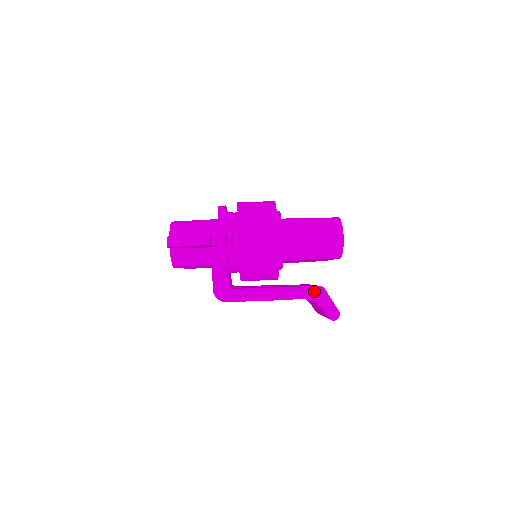
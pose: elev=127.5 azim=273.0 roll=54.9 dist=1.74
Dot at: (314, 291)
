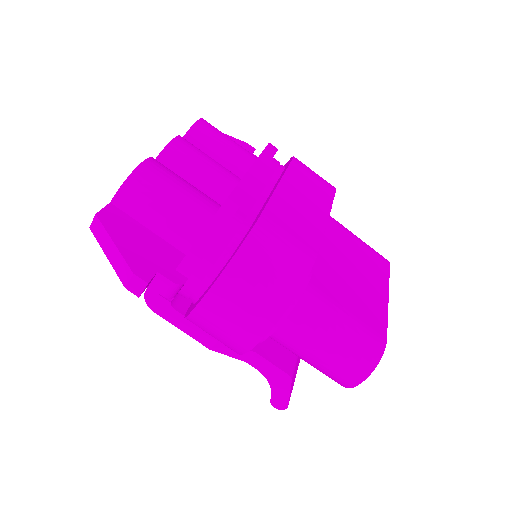
Dot at: (277, 373)
